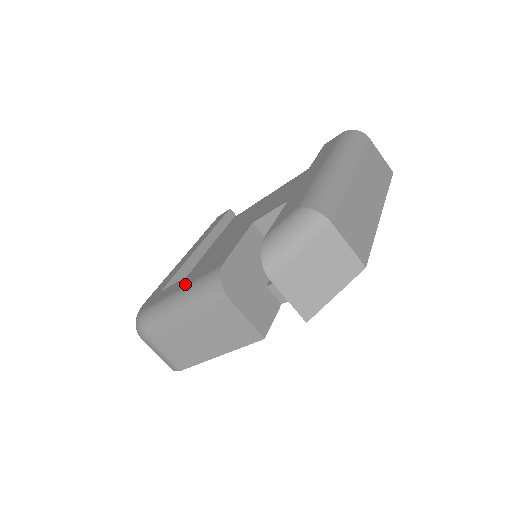
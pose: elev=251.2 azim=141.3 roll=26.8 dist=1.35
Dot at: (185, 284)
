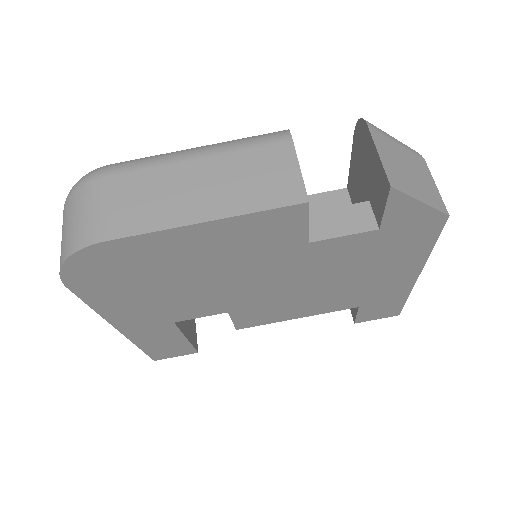
Dot at: occluded
